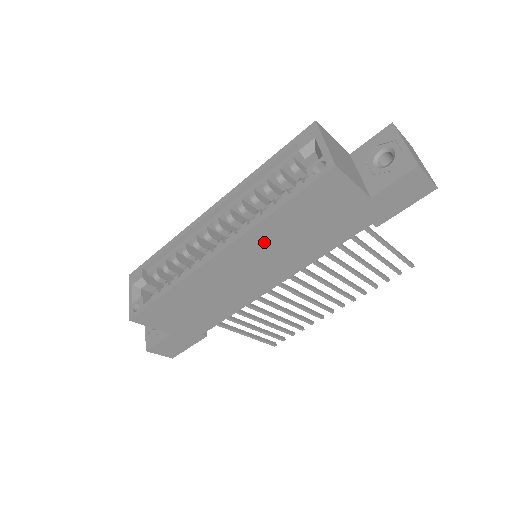
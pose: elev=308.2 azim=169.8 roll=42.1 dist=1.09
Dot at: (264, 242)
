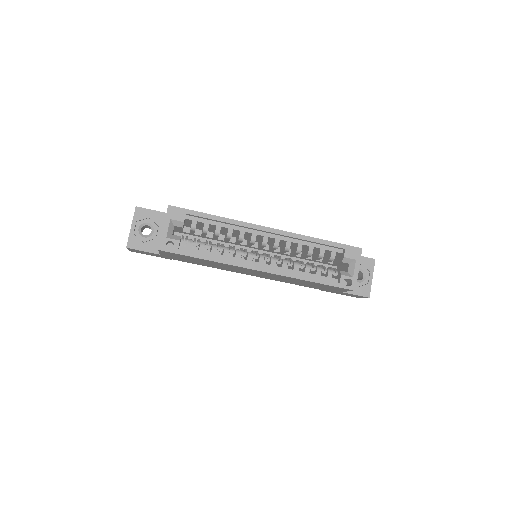
Dot at: (284, 278)
